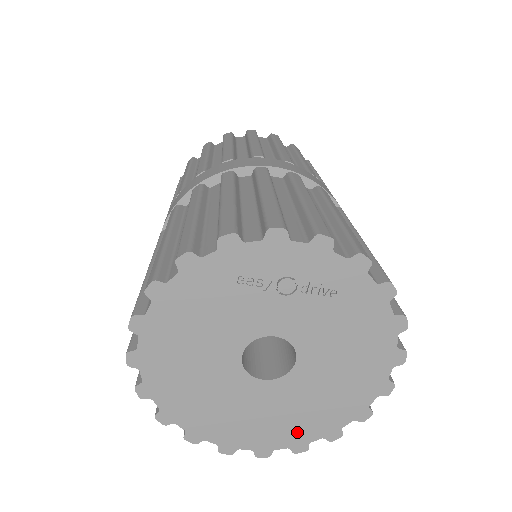
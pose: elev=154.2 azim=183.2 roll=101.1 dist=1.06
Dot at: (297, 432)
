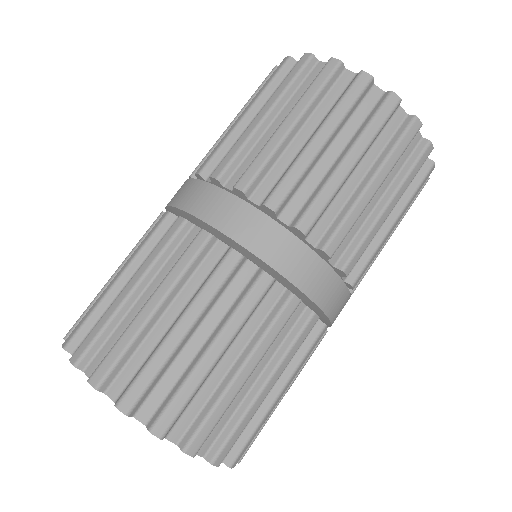
Dot at: occluded
